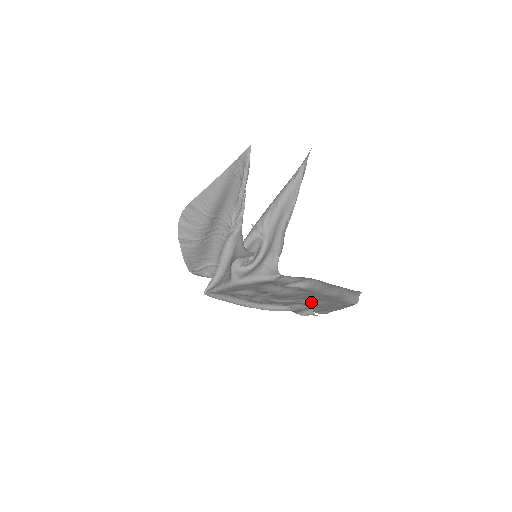
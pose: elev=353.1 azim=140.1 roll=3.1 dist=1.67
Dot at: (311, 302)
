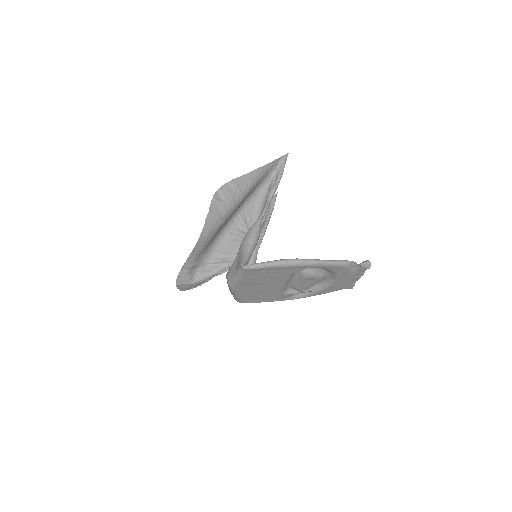
Dot at: (332, 280)
